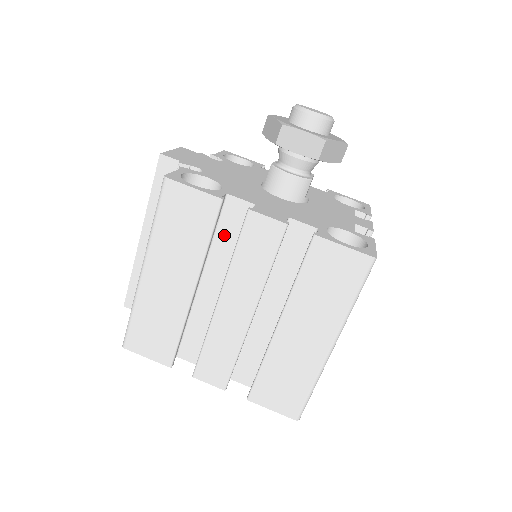
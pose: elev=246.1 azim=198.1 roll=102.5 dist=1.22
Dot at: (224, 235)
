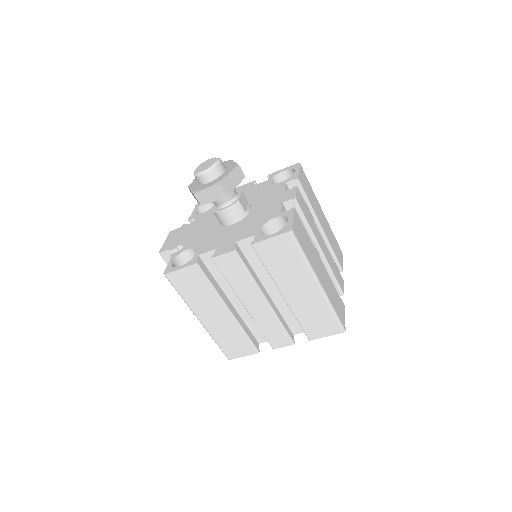
Dot at: (218, 273)
